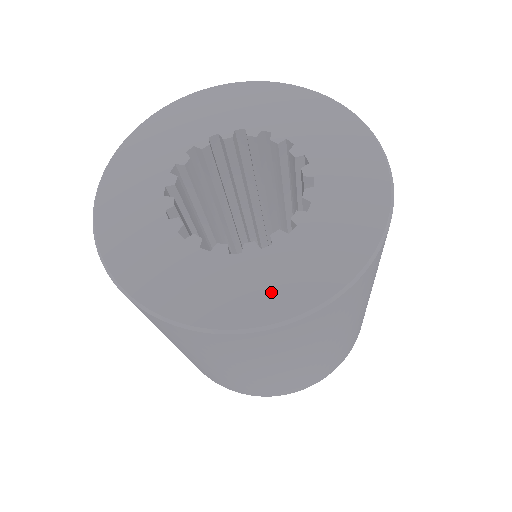
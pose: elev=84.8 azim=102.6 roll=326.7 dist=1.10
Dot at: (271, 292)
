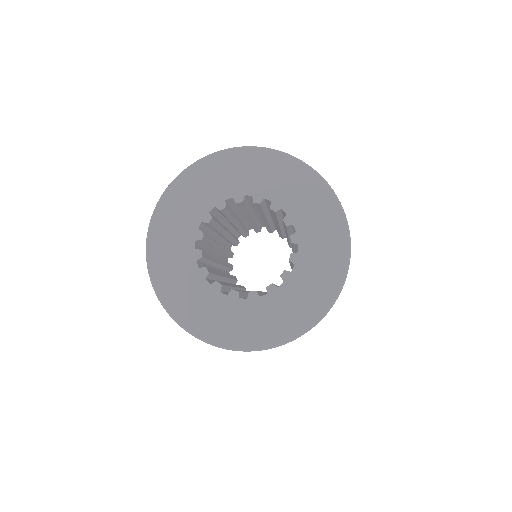
Dot at: (265, 327)
